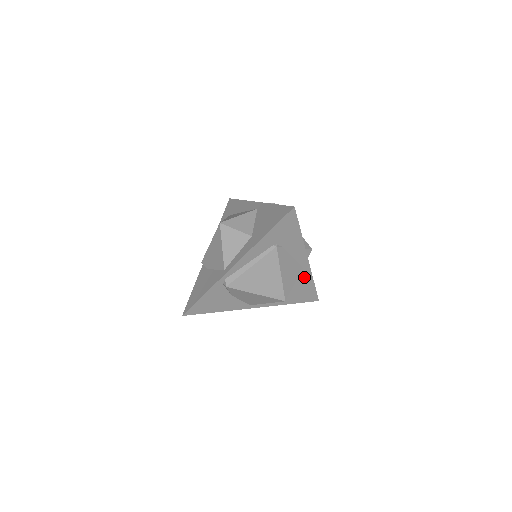
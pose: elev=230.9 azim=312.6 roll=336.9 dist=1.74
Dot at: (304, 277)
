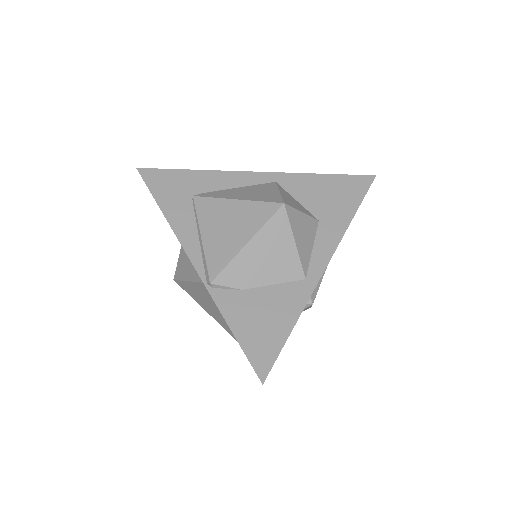
Dot at: occluded
